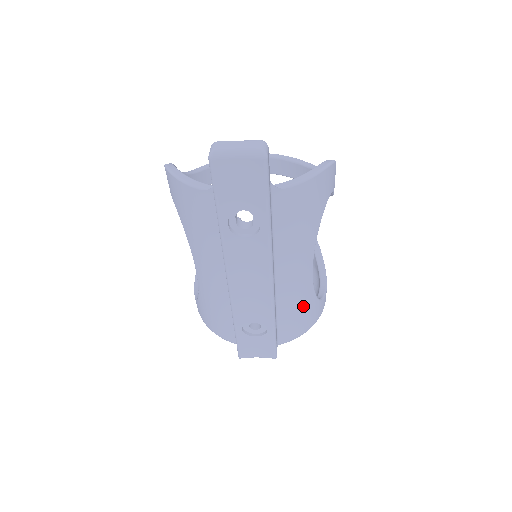
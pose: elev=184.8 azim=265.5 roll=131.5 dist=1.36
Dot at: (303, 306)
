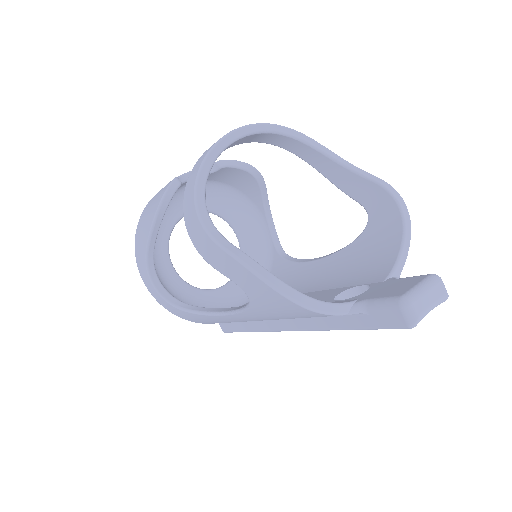
Dot at: occluded
